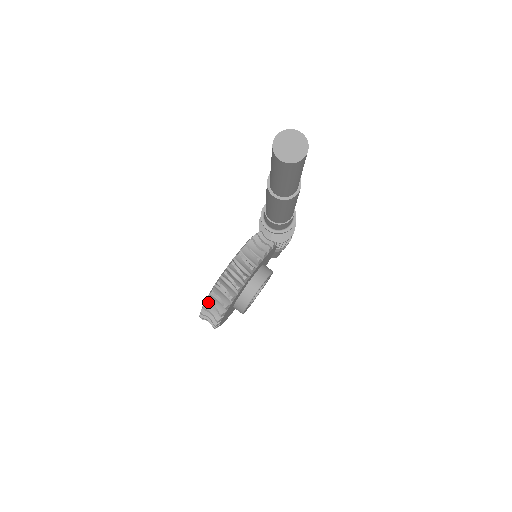
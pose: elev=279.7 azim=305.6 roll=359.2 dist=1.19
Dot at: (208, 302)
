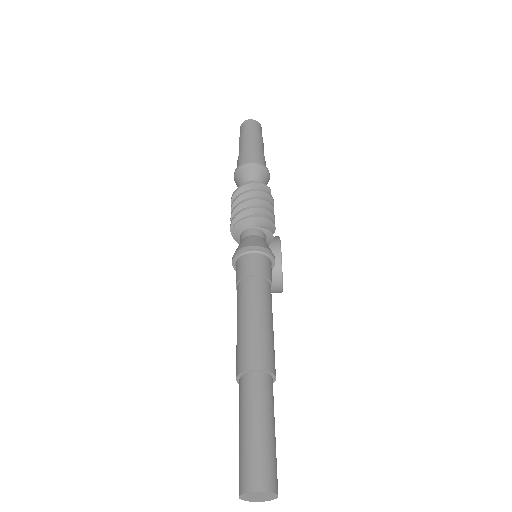
Dot at: occluded
